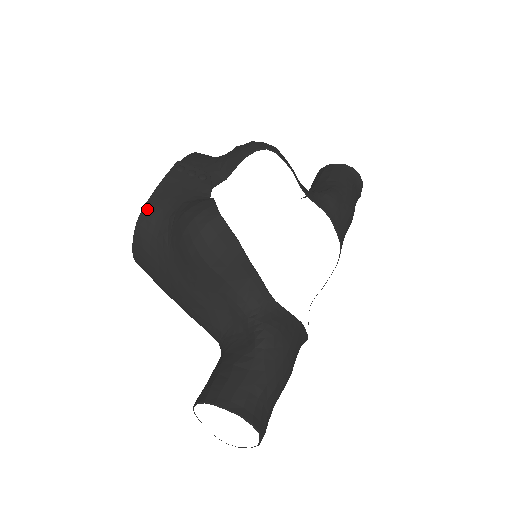
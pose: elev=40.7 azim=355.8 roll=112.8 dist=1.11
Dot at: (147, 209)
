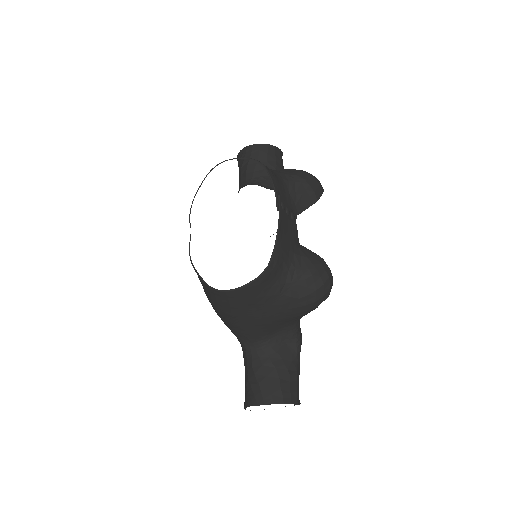
Dot at: (275, 261)
